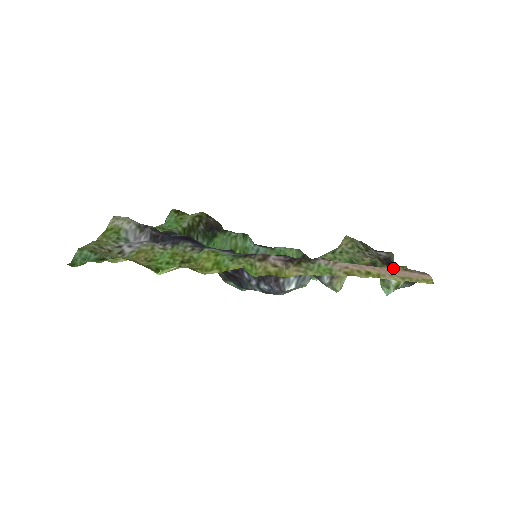
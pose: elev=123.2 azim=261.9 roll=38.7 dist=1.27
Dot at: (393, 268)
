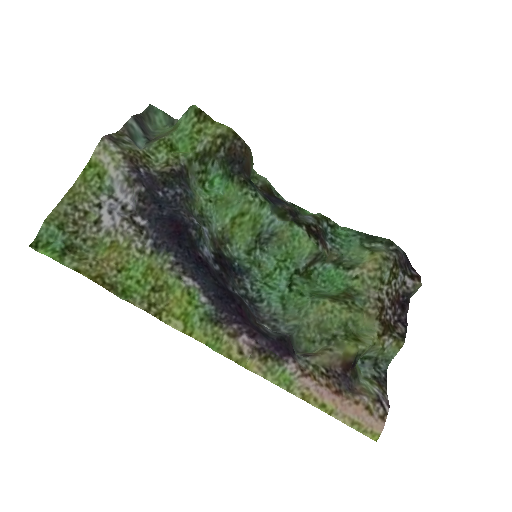
Dot at: (356, 402)
